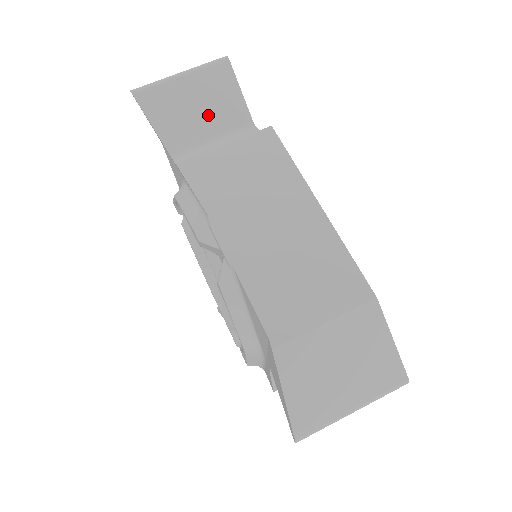
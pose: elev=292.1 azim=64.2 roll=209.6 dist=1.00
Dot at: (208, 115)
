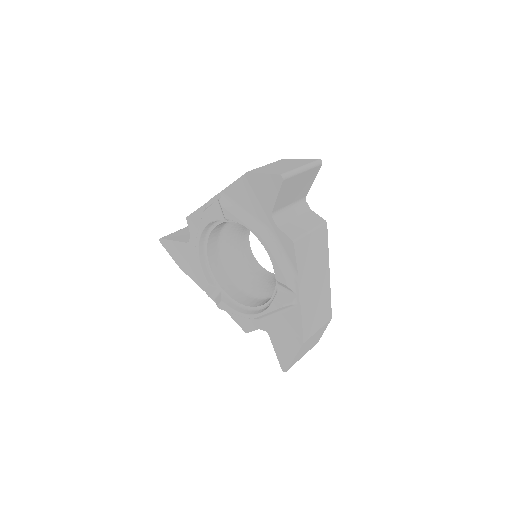
Dot at: occluded
